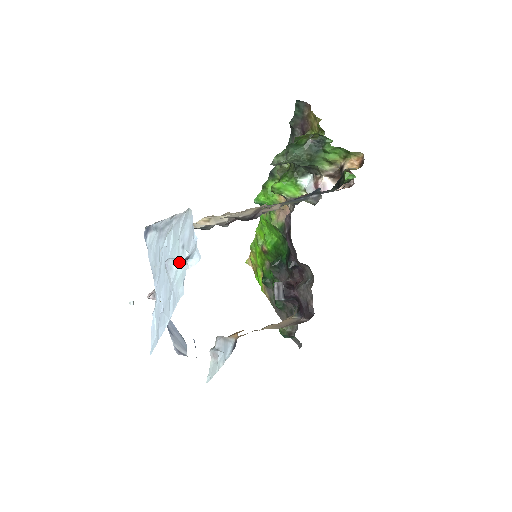
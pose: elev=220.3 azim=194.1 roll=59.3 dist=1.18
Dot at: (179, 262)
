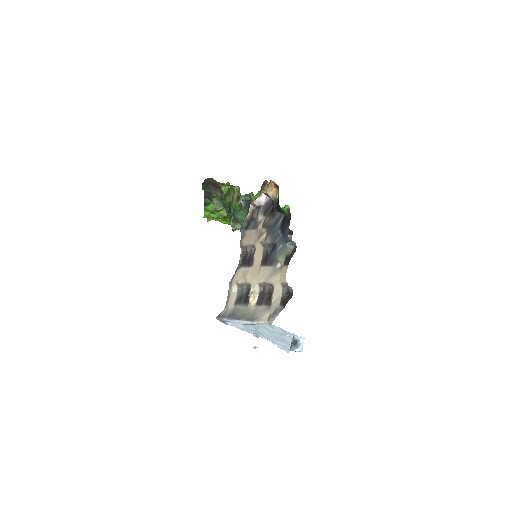
Dot at: (300, 348)
